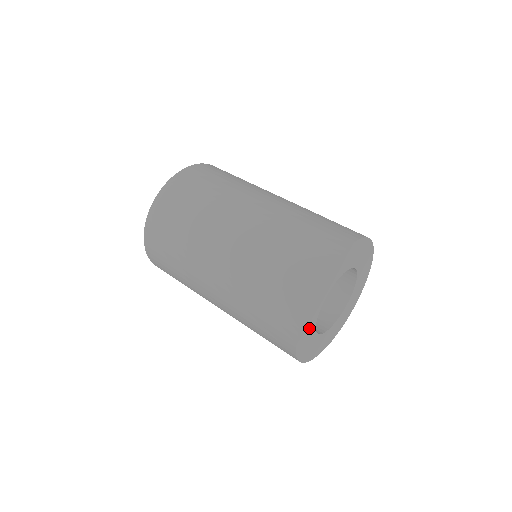
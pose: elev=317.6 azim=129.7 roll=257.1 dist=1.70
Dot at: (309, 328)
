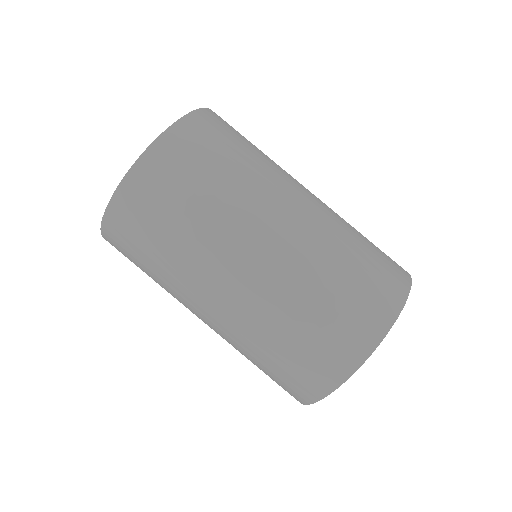
Dot at: occluded
